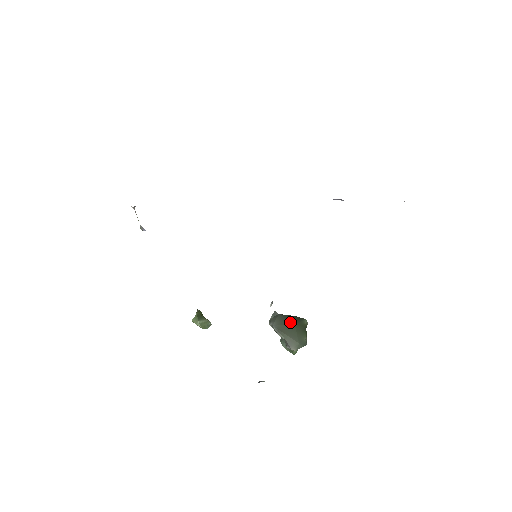
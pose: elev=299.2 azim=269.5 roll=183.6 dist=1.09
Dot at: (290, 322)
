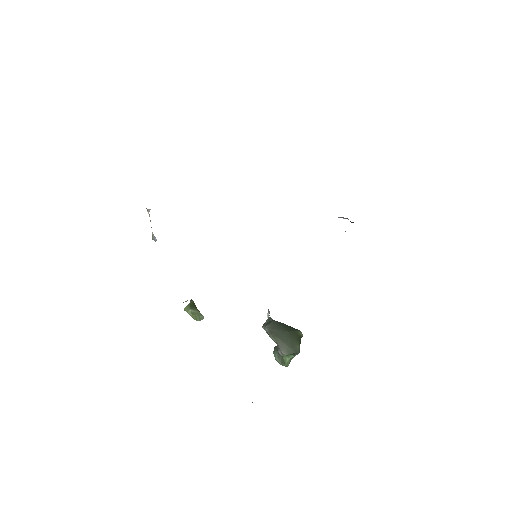
Dot at: (284, 328)
